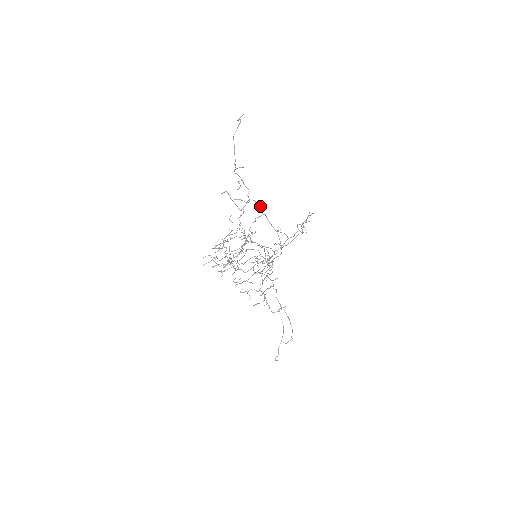
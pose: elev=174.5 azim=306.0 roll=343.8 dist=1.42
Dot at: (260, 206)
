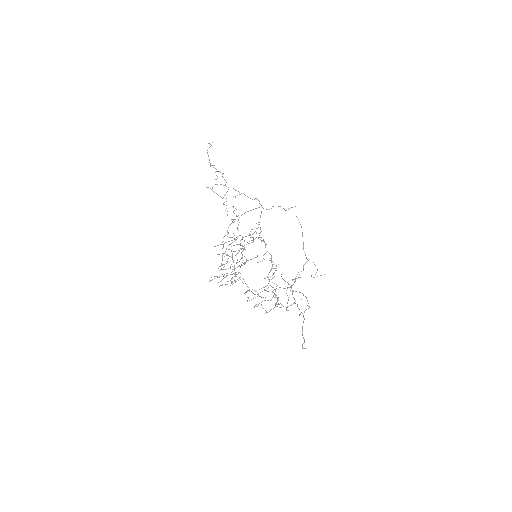
Dot at: occluded
